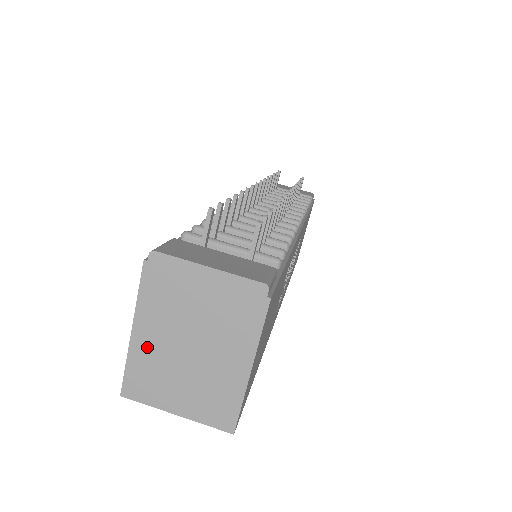
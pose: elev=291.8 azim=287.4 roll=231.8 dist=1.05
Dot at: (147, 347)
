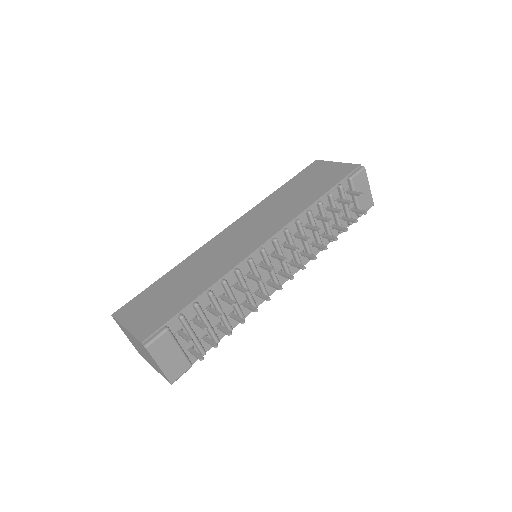
Dot at: (127, 332)
